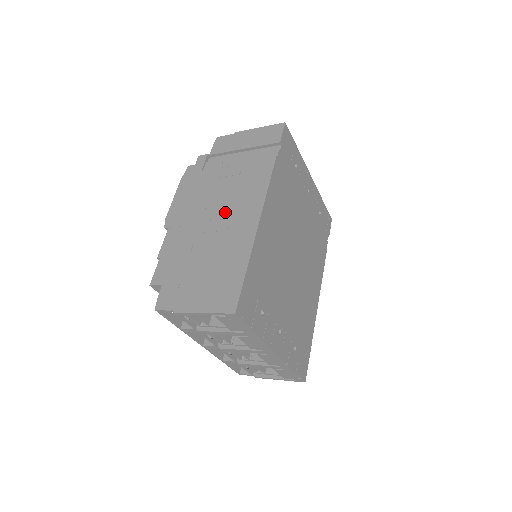
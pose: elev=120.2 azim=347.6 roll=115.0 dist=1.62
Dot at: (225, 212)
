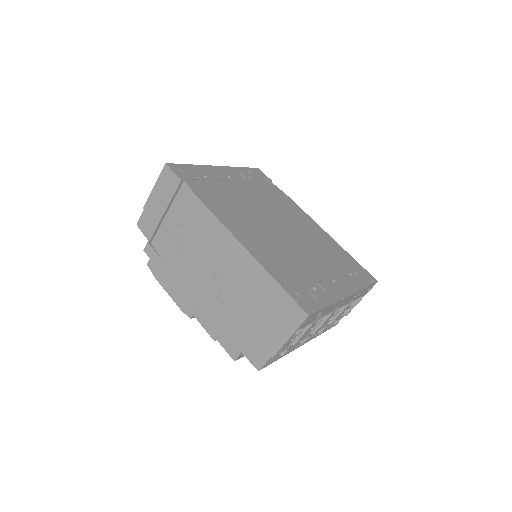
Dot at: (213, 265)
